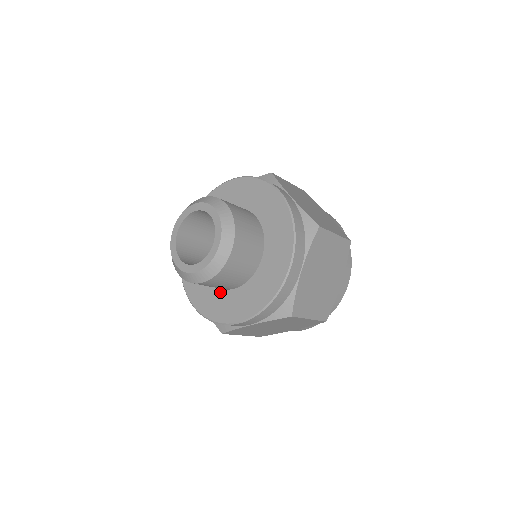
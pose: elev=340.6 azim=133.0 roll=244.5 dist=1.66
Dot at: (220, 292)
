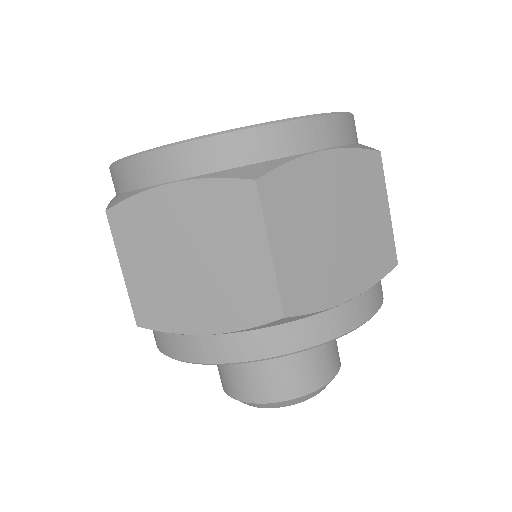
Dot at: occluded
